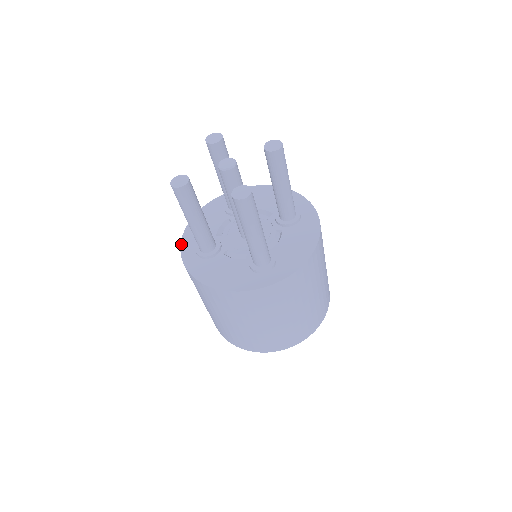
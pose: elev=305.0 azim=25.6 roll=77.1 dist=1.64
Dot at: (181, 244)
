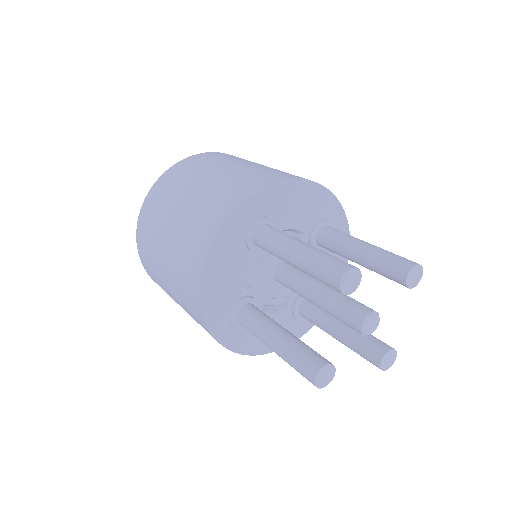
Dot at: (205, 320)
